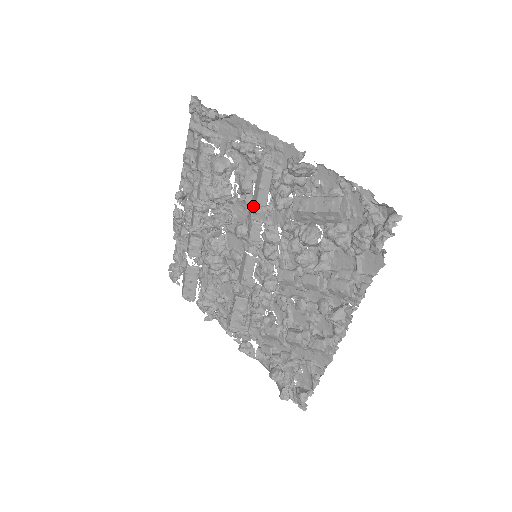
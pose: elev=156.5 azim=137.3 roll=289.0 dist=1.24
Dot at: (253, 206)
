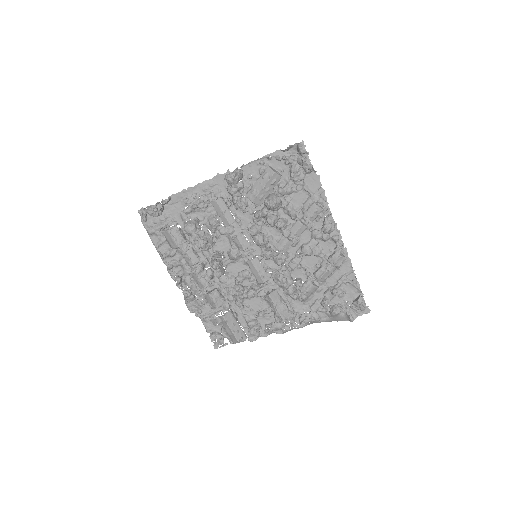
Dot at: (228, 230)
